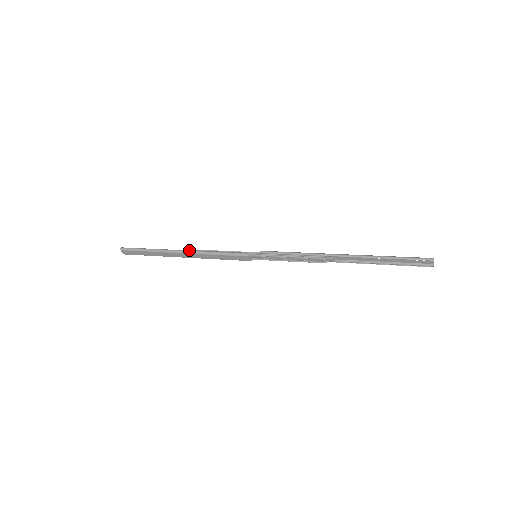
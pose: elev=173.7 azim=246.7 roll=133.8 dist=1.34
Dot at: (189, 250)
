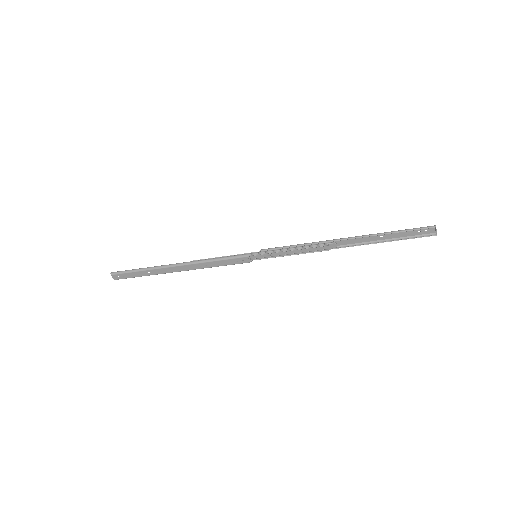
Dot at: (185, 262)
